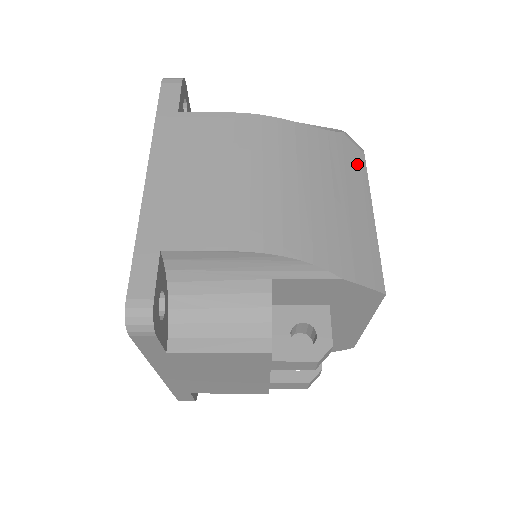
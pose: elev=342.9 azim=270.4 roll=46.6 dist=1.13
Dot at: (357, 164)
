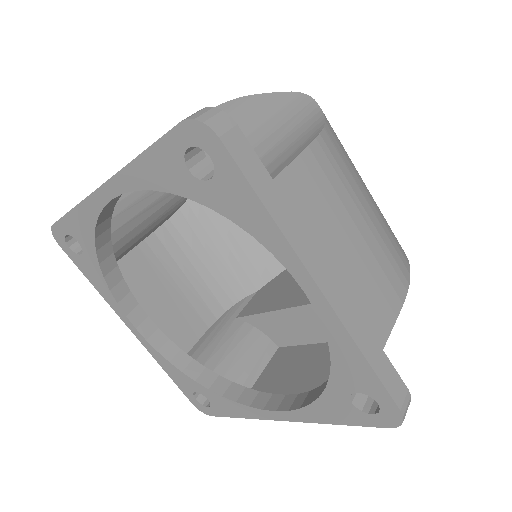
Dot at: occluded
